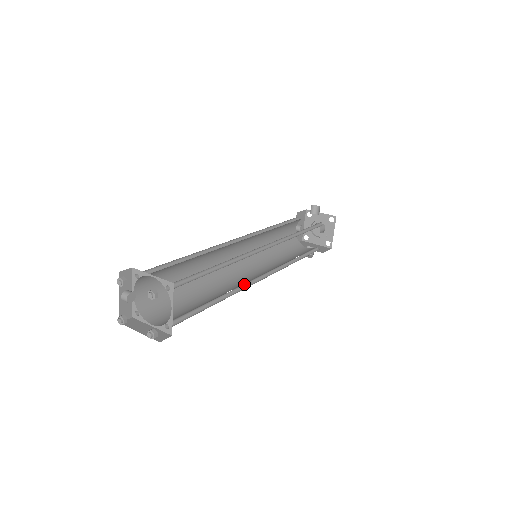
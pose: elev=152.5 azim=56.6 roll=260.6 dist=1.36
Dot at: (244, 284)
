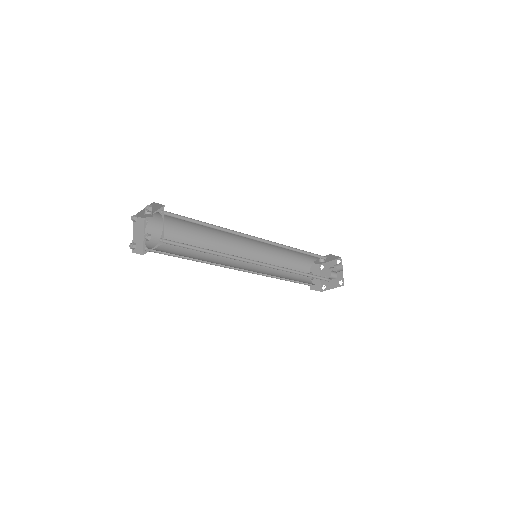
Dot at: (225, 264)
